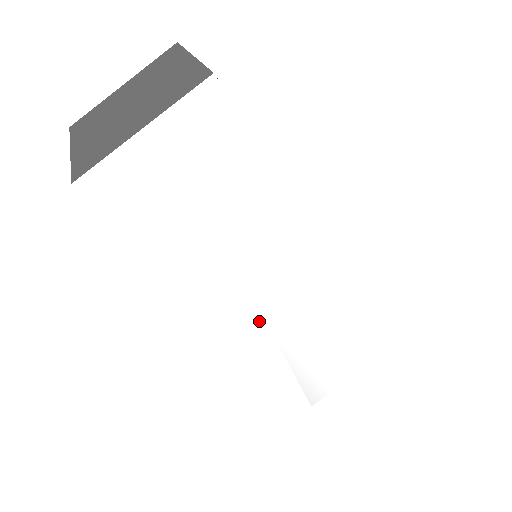
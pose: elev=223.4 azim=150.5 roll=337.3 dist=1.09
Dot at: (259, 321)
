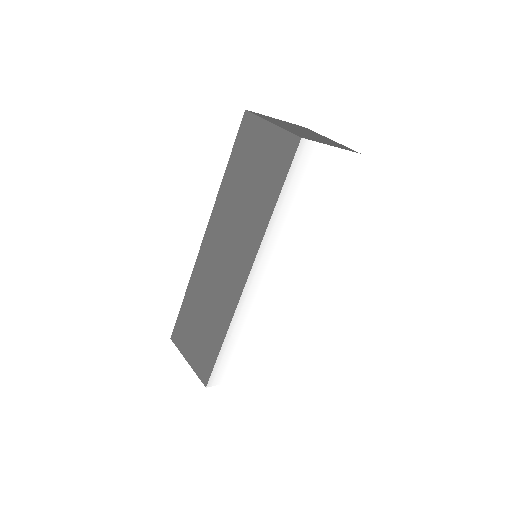
Dot at: (258, 289)
